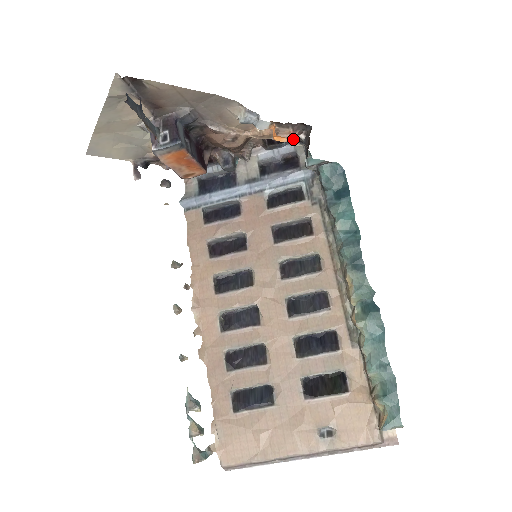
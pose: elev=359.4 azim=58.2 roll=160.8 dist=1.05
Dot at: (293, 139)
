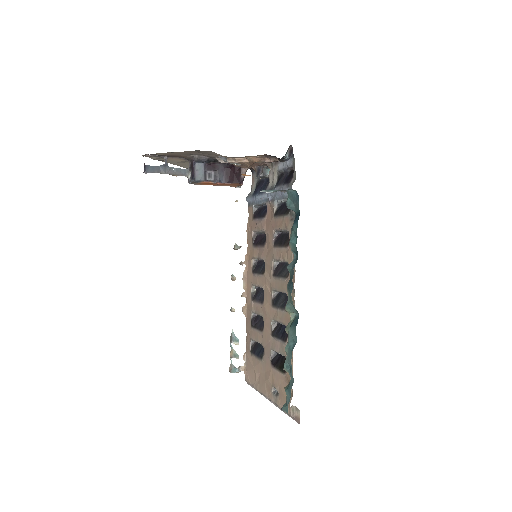
Dot at: occluded
